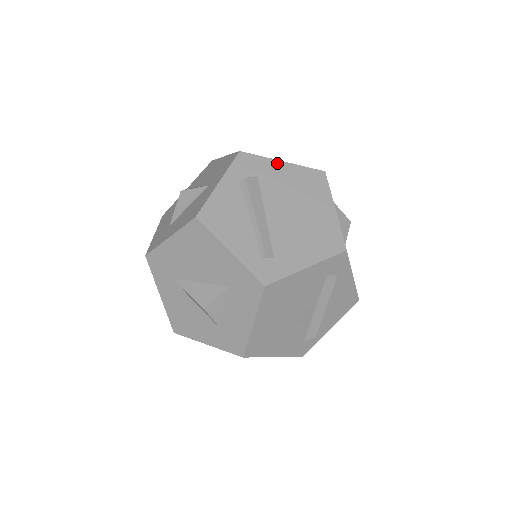
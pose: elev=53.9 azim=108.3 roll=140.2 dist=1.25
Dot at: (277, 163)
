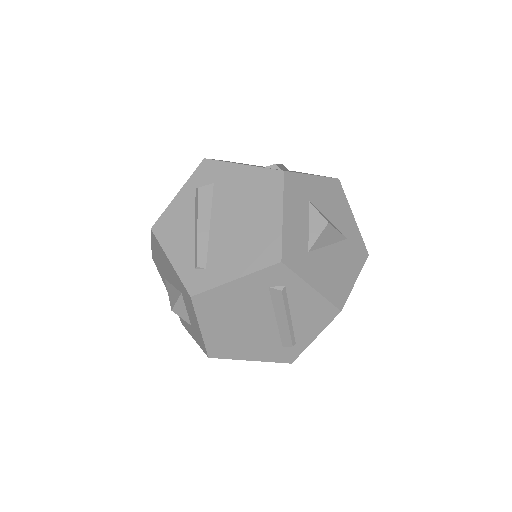
Dot at: (236, 167)
